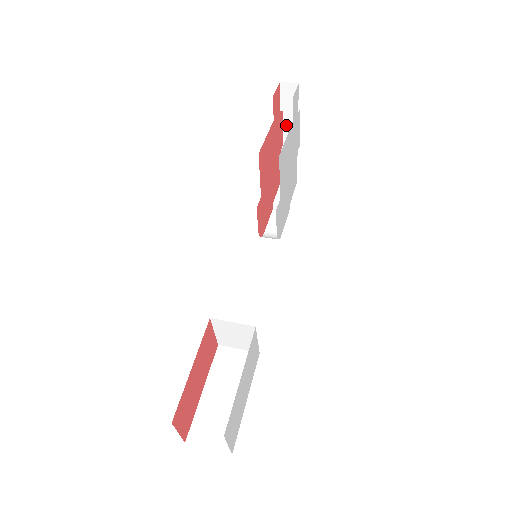
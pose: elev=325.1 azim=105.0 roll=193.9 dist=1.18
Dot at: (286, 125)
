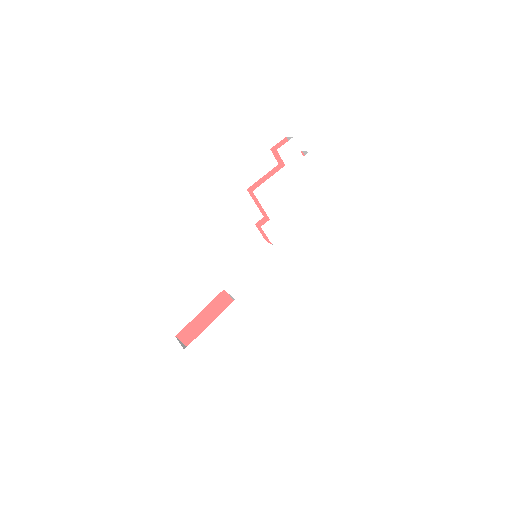
Dot at: occluded
